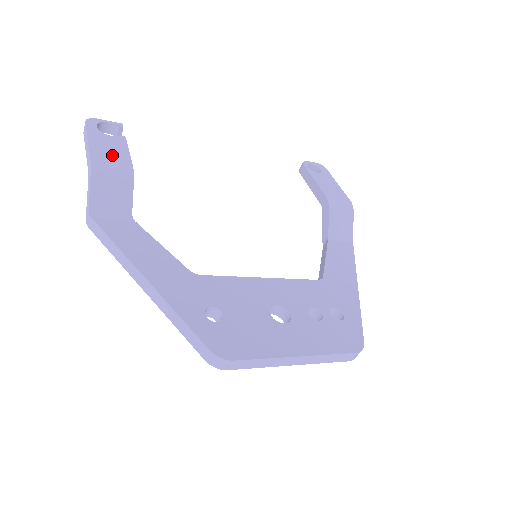
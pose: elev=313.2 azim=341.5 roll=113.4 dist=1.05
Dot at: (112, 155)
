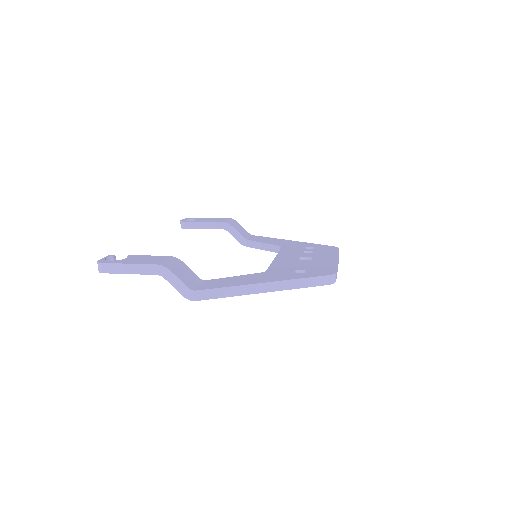
Dot at: (153, 259)
